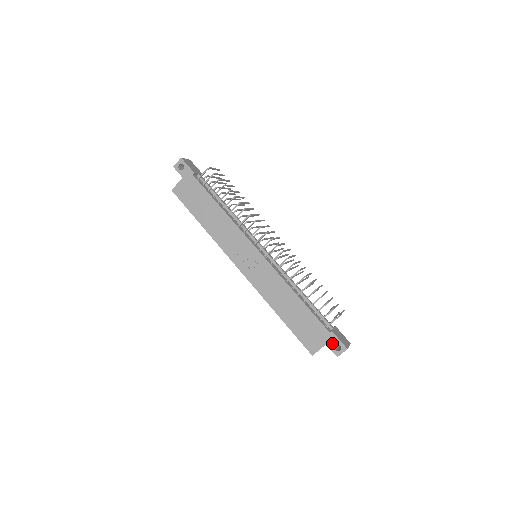
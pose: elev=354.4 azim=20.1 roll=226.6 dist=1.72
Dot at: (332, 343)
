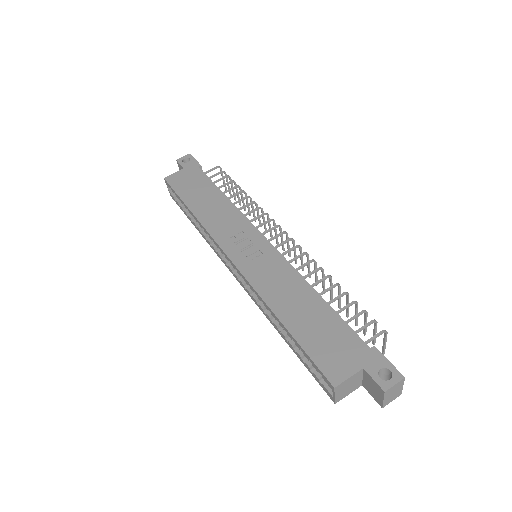
Dot at: (375, 366)
